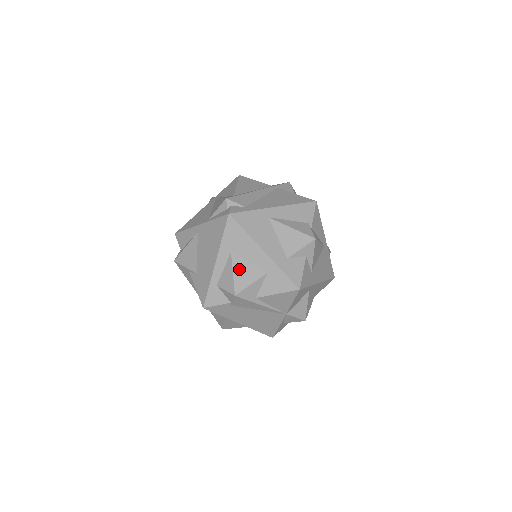
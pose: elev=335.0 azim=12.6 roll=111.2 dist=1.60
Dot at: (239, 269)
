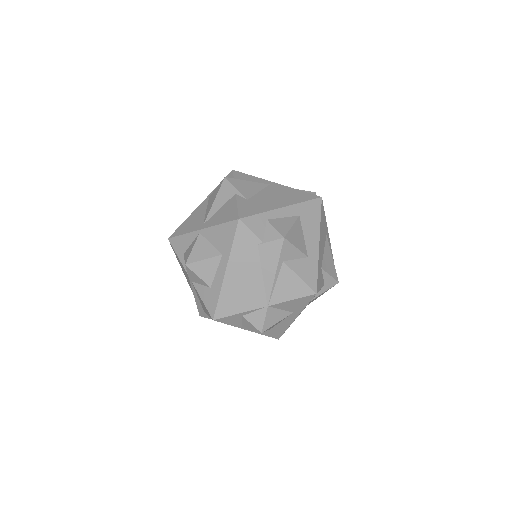
Dot at: (297, 230)
